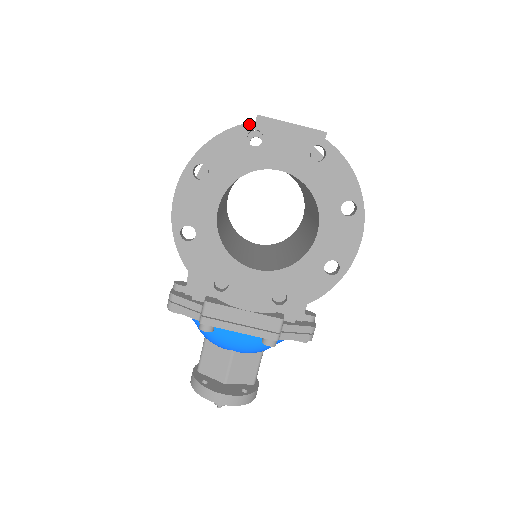
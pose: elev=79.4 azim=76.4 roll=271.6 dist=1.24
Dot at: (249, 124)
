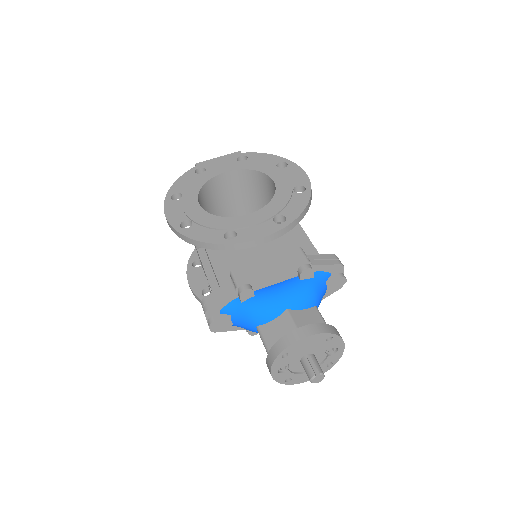
Dot at: (193, 169)
